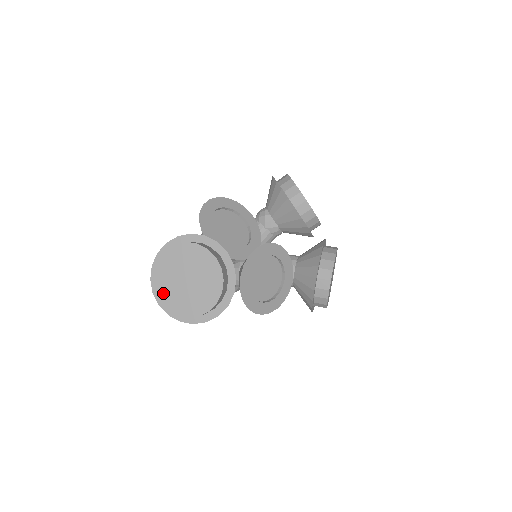
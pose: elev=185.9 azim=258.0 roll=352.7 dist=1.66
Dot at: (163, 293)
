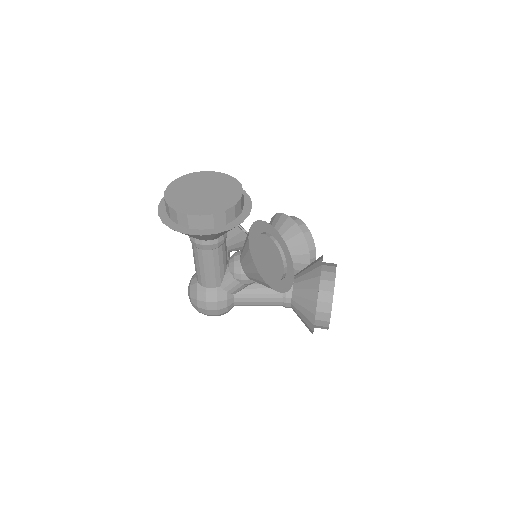
Dot at: (175, 199)
